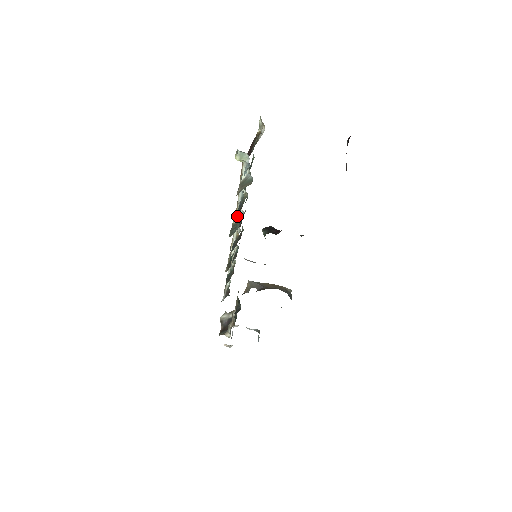
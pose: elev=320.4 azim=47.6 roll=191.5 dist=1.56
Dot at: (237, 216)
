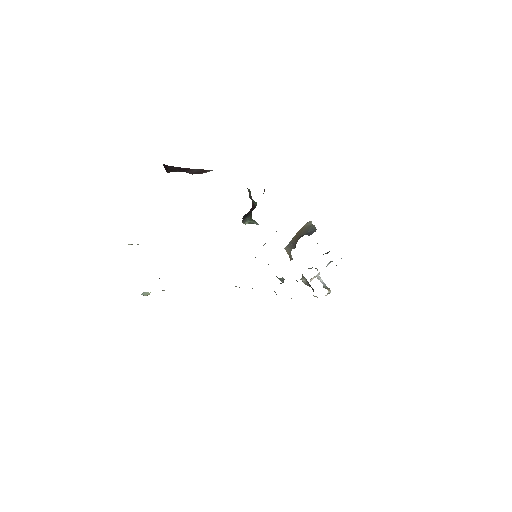
Dot at: occluded
